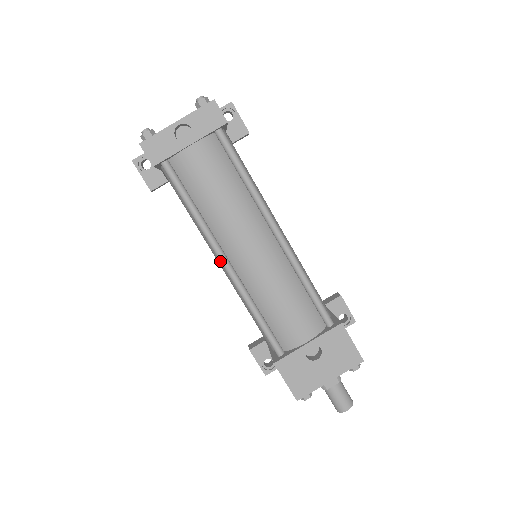
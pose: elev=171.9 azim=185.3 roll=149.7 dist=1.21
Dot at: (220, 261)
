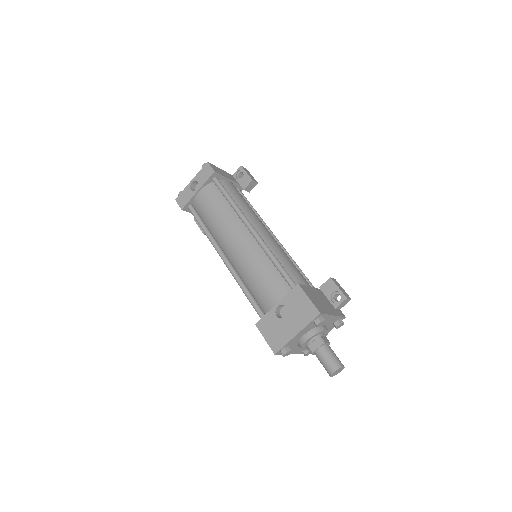
Dot at: (221, 258)
